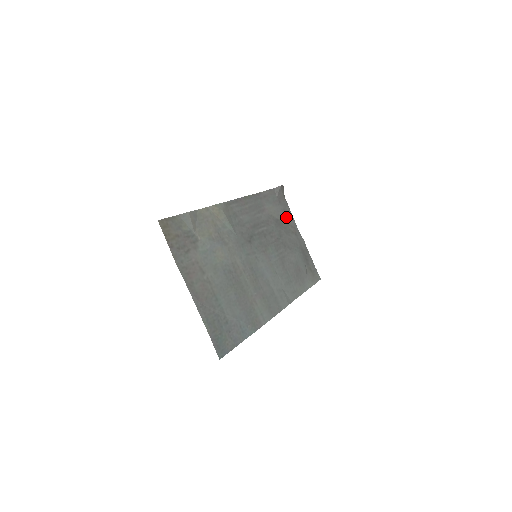
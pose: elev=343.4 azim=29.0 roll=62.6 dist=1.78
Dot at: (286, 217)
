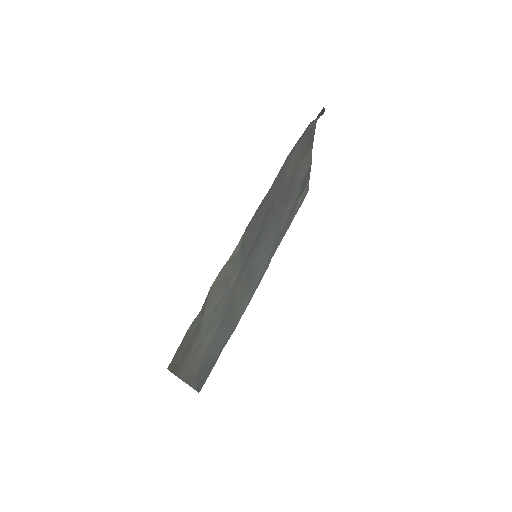
Dot at: (306, 149)
